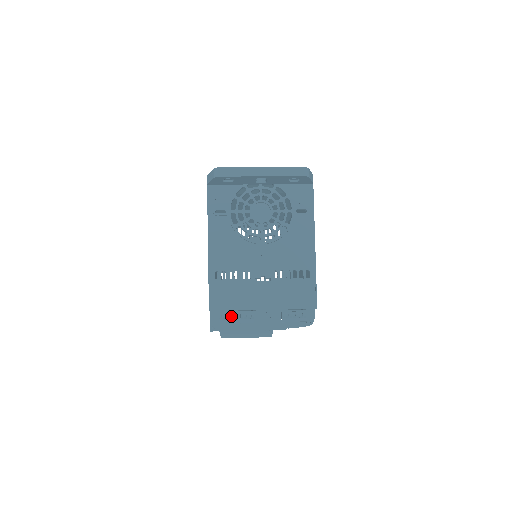
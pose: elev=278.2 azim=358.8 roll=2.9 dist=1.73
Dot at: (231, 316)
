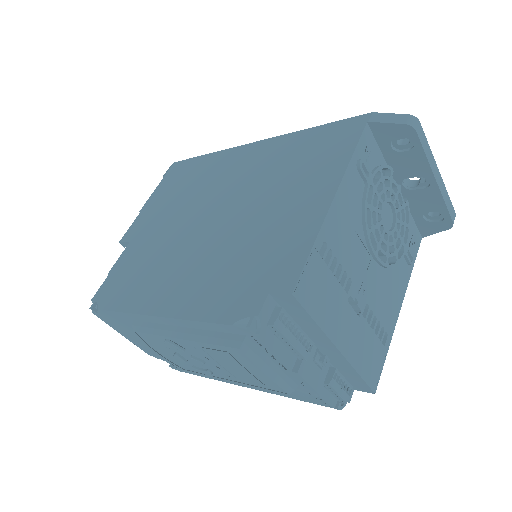
Dot at: (290, 325)
